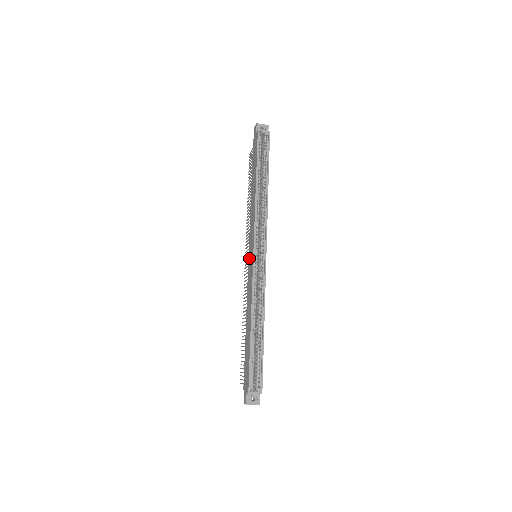
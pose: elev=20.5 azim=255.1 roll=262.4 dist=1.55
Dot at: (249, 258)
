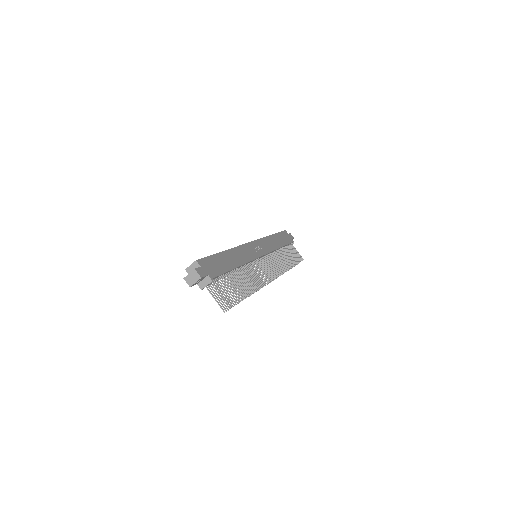
Dot at: occluded
